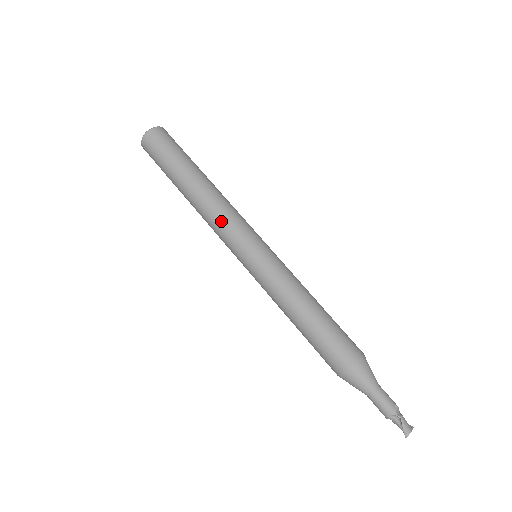
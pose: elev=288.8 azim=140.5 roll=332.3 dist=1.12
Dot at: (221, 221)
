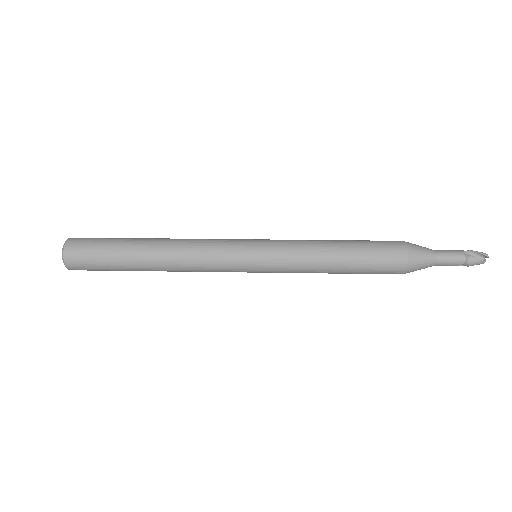
Dot at: (205, 244)
